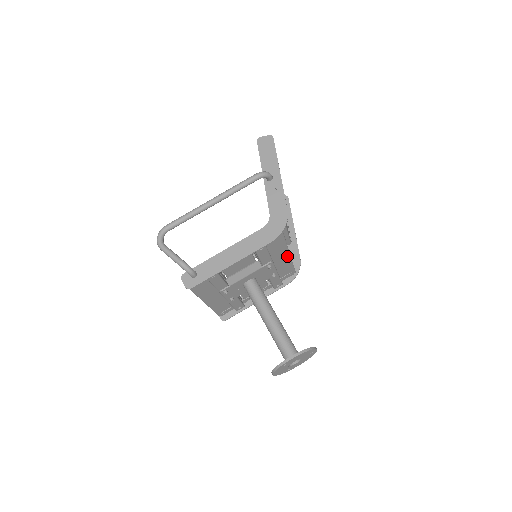
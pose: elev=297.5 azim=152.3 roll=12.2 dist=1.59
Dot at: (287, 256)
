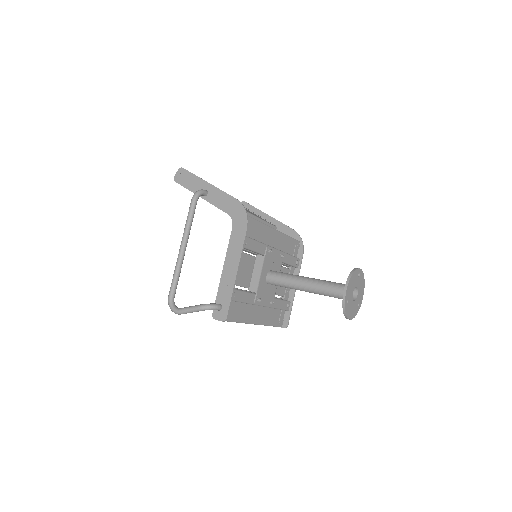
Dot at: (276, 233)
